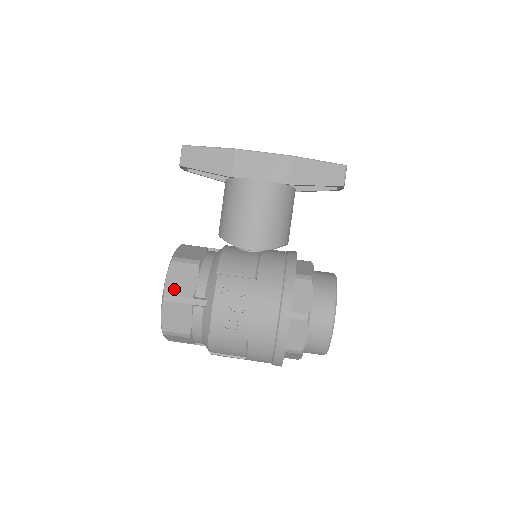
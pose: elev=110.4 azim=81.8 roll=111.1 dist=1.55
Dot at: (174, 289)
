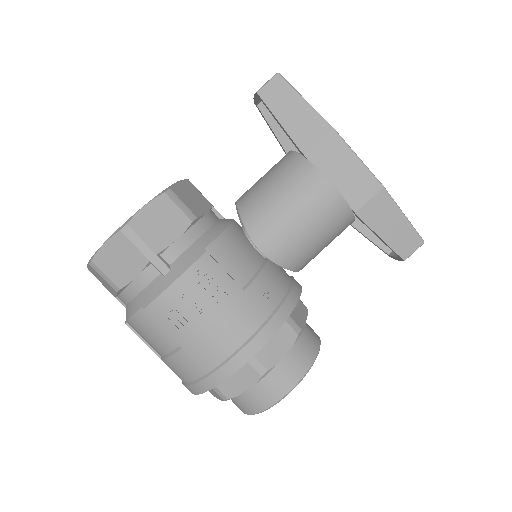
Dot at: (143, 227)
